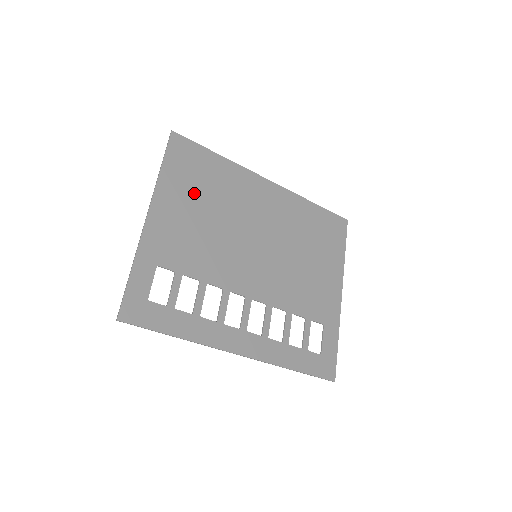
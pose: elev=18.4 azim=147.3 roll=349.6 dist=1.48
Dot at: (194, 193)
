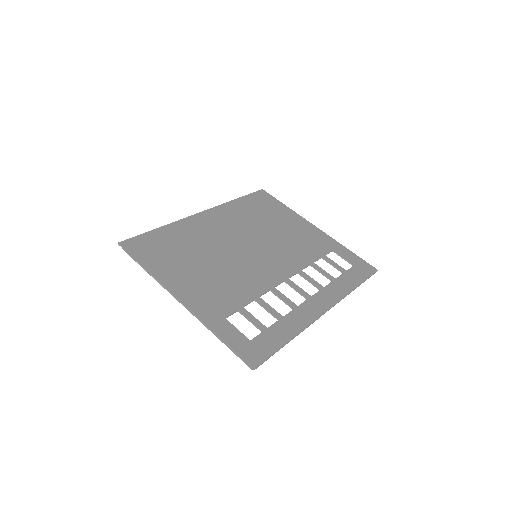
Dot at: (181, 261)
